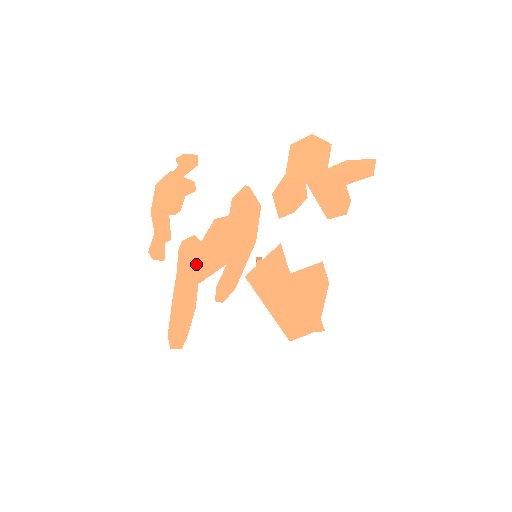
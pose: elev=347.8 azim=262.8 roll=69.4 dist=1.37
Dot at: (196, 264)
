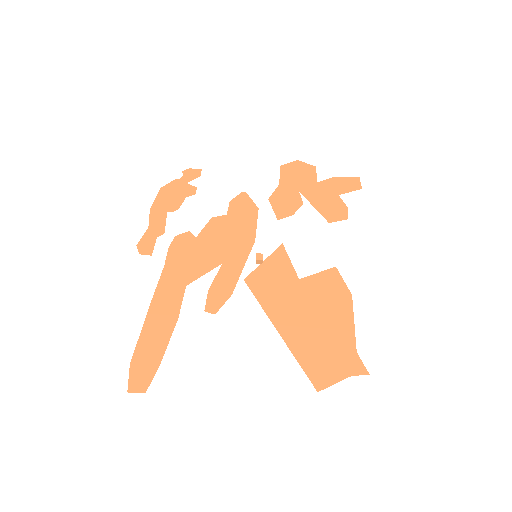
Dot at: (187, 262)
